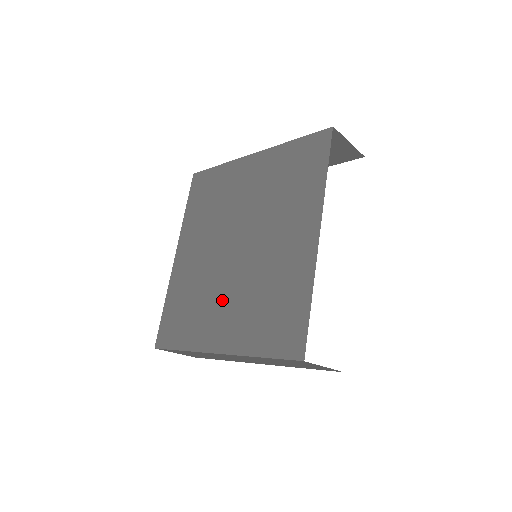
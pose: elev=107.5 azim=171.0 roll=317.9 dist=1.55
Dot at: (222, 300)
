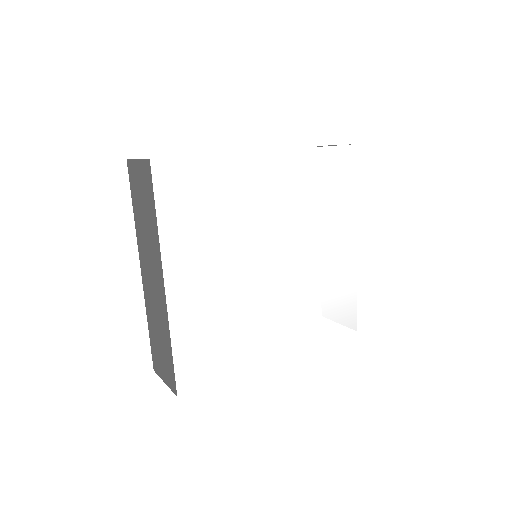
Dot at: occluded
